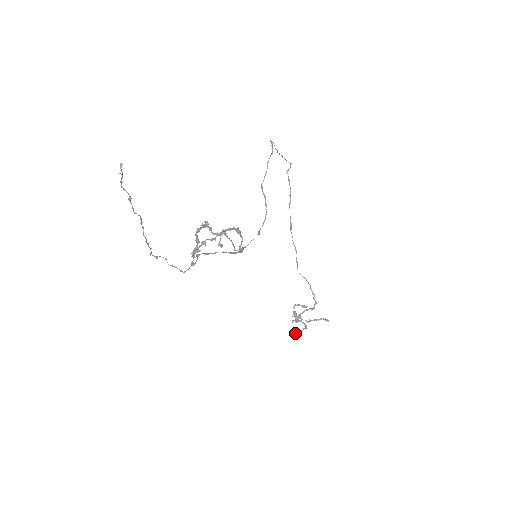
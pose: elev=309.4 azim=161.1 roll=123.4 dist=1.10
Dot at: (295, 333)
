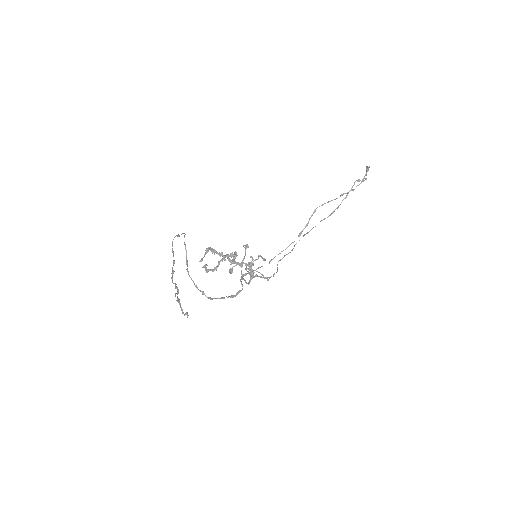
Dot at: occluded
